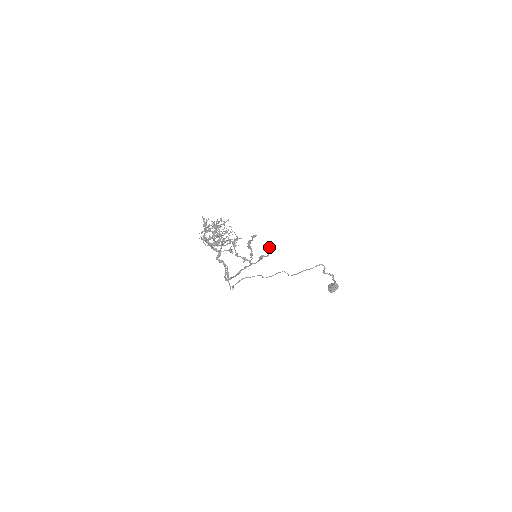
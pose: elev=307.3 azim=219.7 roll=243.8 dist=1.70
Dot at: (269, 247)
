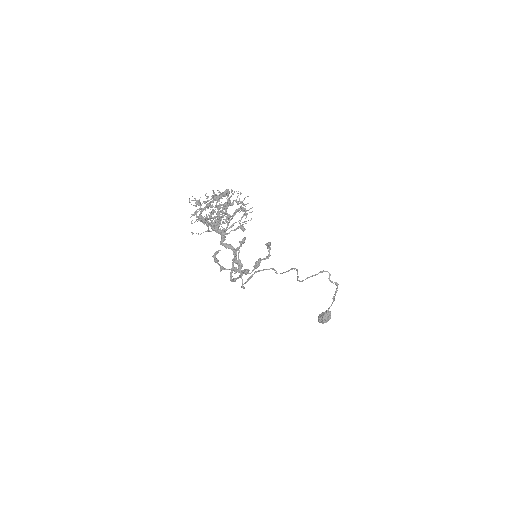
Dot at: (268, 246)
